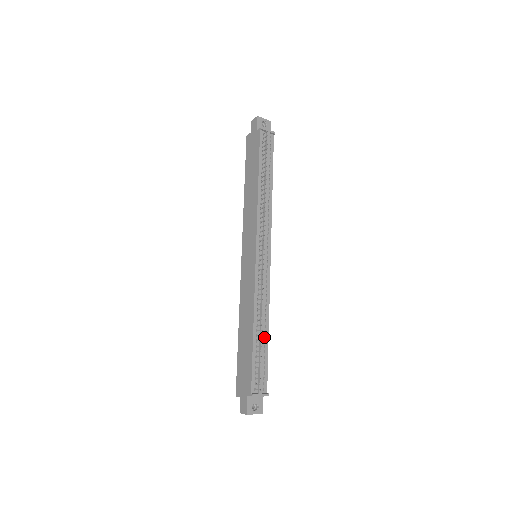
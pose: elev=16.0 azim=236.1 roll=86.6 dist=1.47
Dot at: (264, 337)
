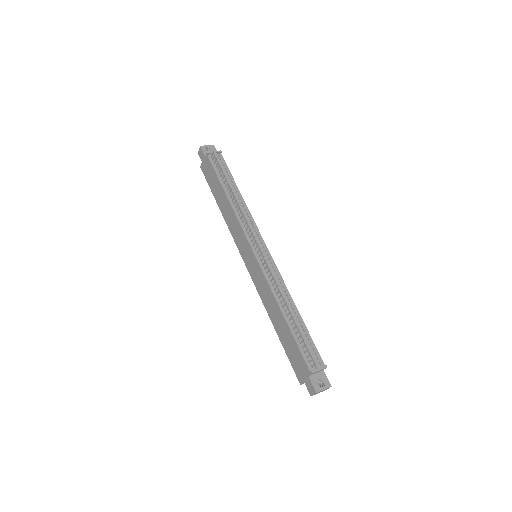
Dot at: (297, 318)
